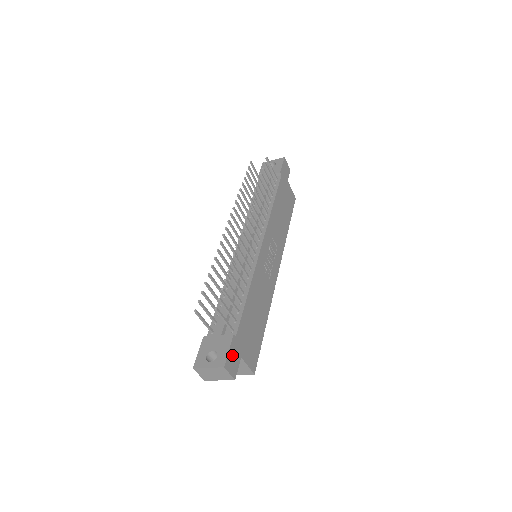
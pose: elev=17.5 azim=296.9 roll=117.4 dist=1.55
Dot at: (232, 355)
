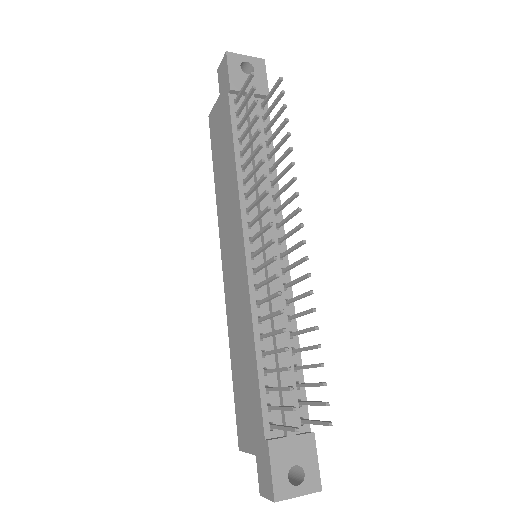
Dot at: occluded
